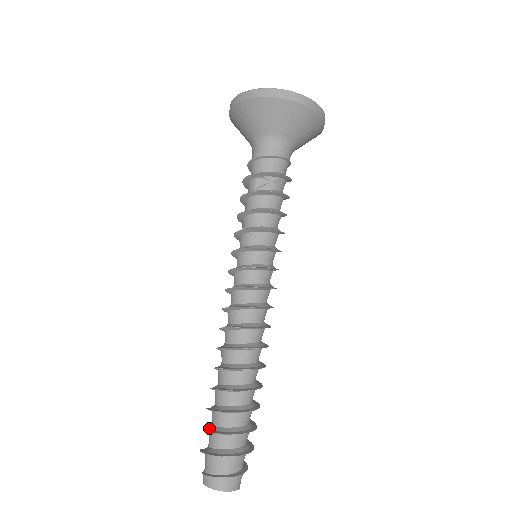
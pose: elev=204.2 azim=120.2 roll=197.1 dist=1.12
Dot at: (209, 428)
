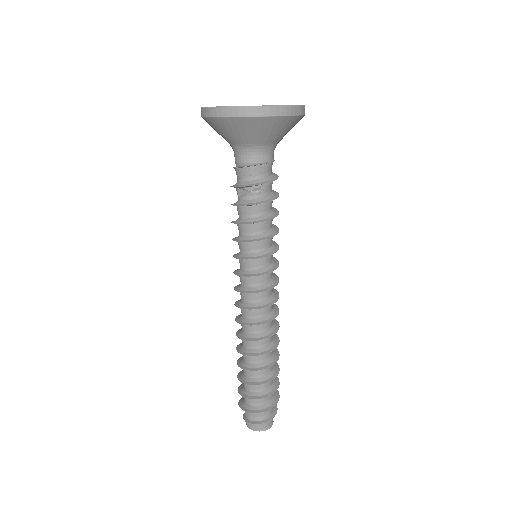
Dot at: (242, 387)
